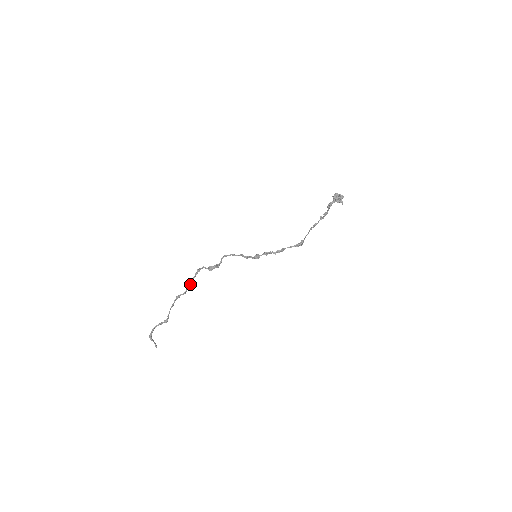
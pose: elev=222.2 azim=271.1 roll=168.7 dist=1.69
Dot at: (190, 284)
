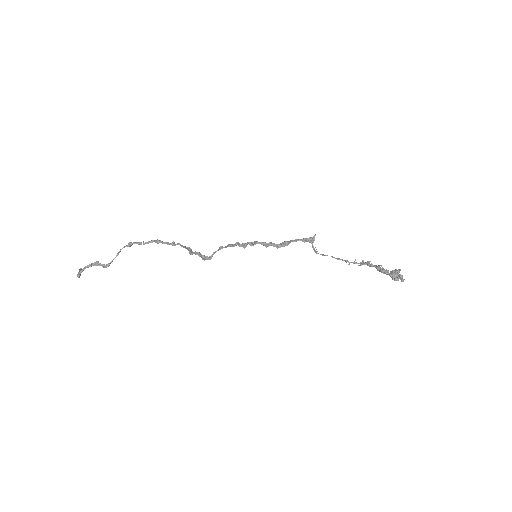
Dot at: occluded
